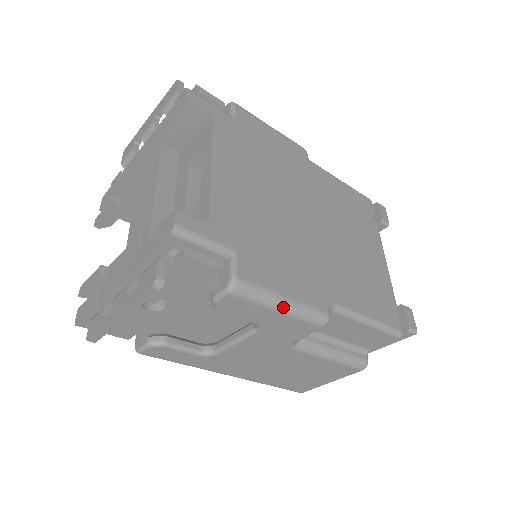
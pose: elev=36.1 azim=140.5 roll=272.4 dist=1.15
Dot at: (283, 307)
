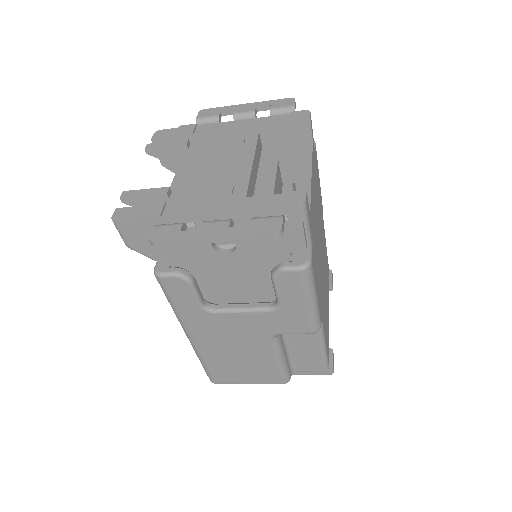
Dot at: (312, 302)
